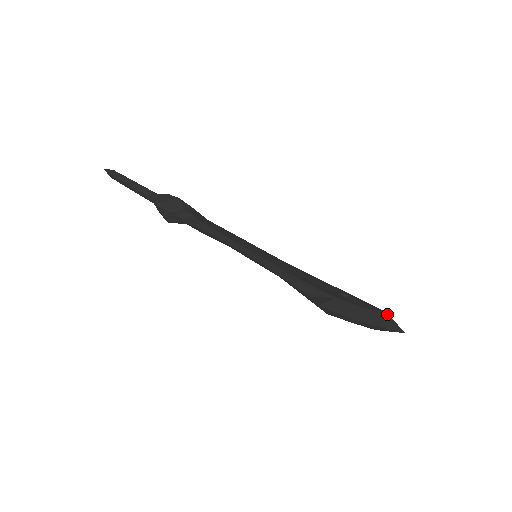
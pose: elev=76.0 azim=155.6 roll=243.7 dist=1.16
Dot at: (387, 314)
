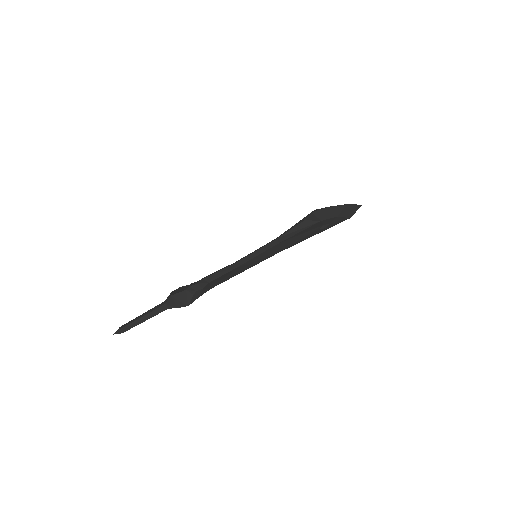
Dot at: occluded
